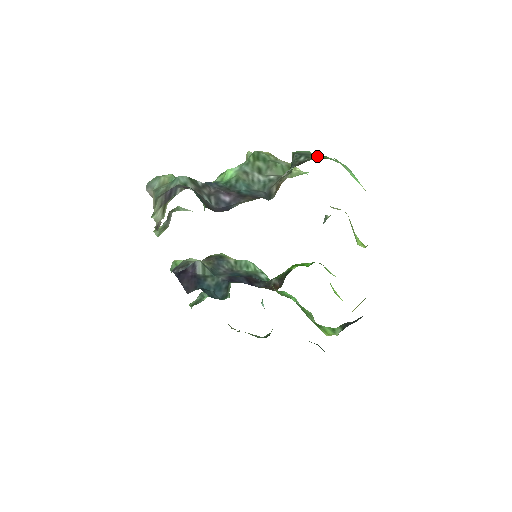
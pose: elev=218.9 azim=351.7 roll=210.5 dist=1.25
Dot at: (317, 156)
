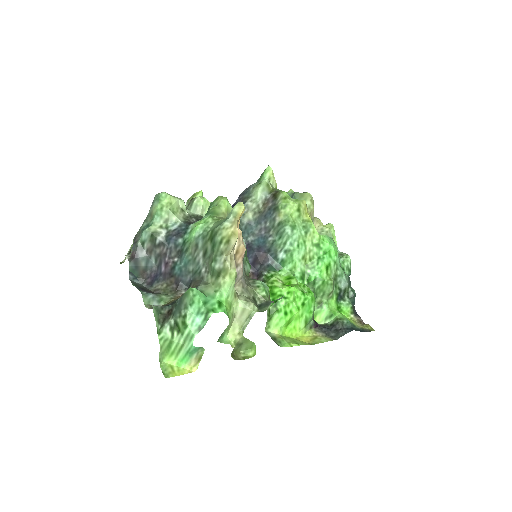
Dot at: (178, 321)
